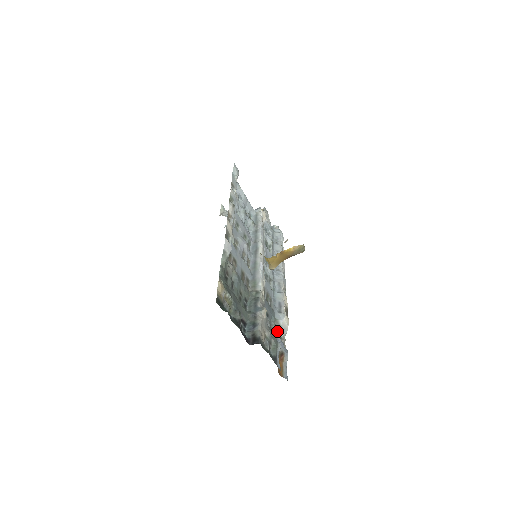
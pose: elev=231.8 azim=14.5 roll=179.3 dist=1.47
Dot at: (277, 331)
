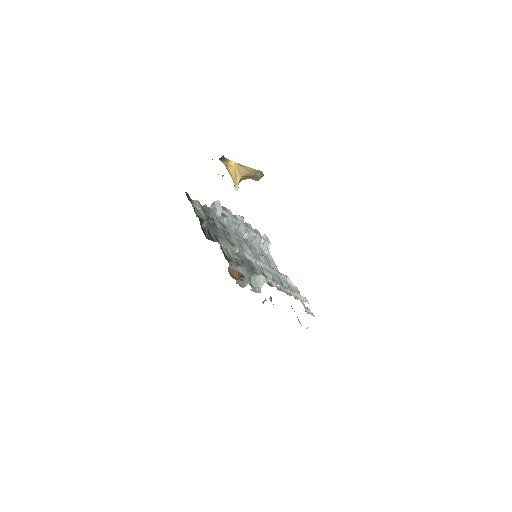
Dot at: occluded
